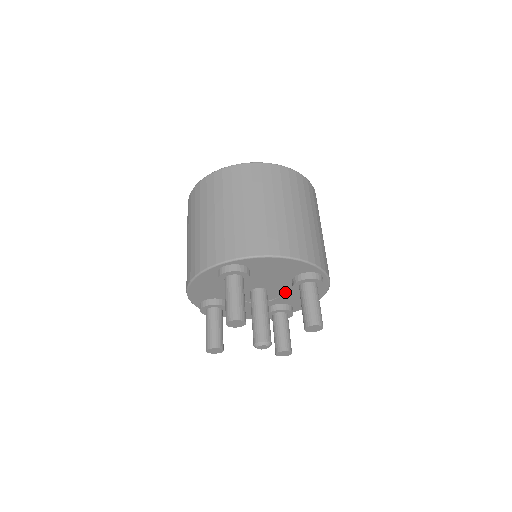
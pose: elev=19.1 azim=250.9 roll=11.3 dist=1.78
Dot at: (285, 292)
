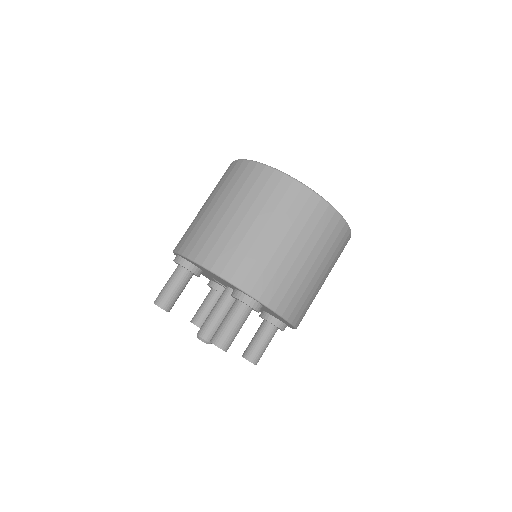
Dot at: occluded
